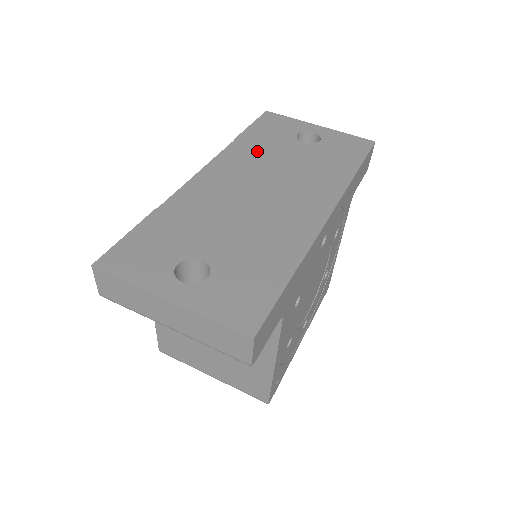
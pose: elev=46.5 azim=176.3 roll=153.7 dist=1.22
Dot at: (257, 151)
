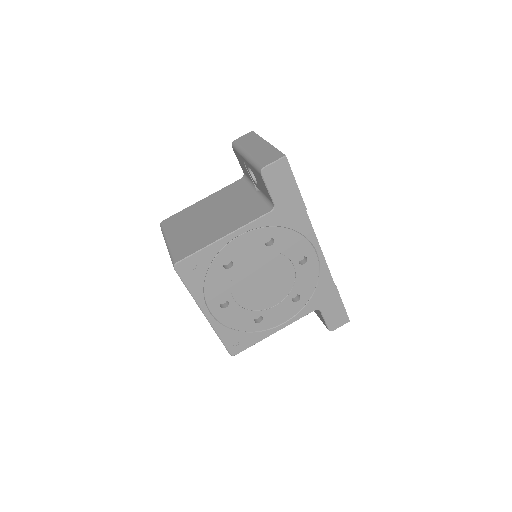
Dot at: occluded
